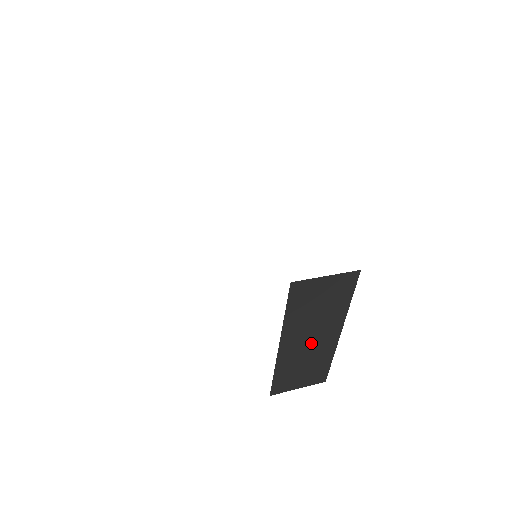
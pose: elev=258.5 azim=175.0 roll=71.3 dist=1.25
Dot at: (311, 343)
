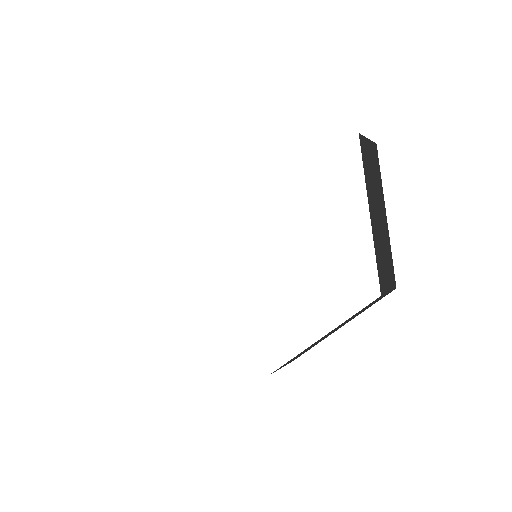
Dot at: (380, 221)
